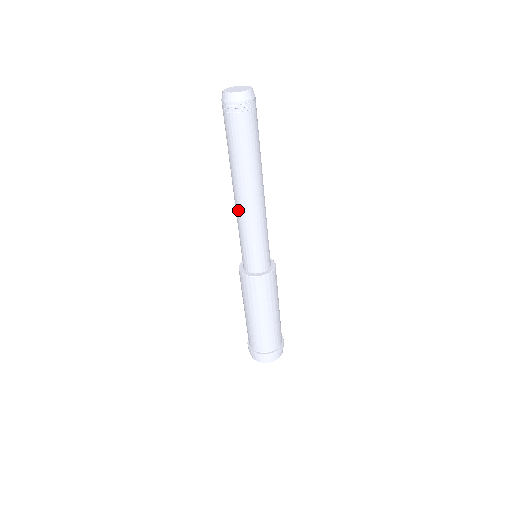
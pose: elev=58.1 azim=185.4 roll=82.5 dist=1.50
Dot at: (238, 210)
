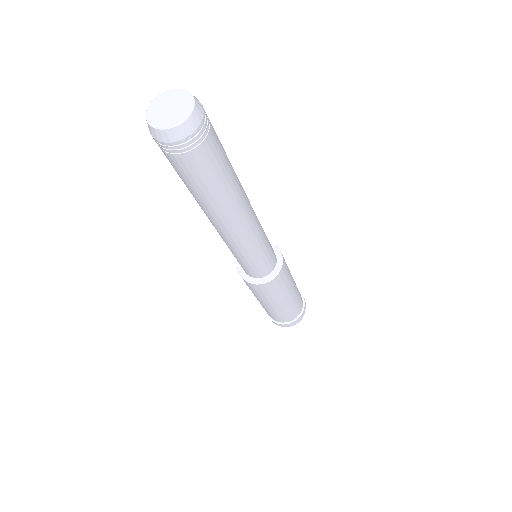
Dot at: (219, 234)
